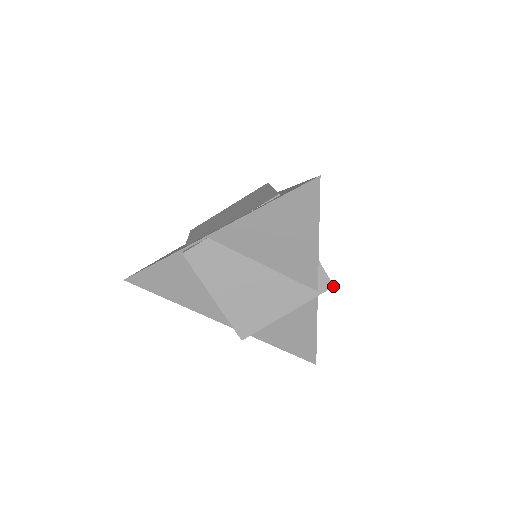
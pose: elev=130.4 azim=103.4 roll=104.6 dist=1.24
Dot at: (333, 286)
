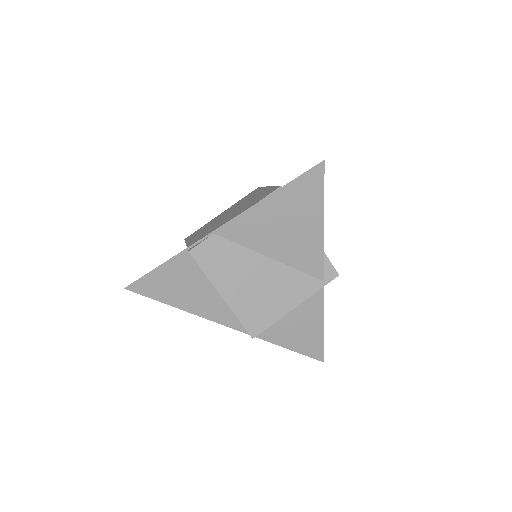
Dot at: (338, 275)
